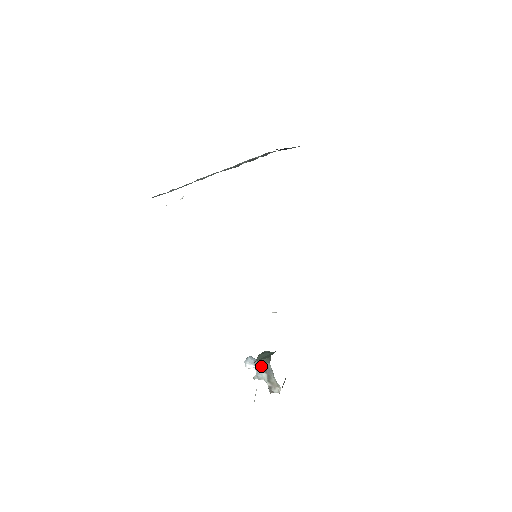
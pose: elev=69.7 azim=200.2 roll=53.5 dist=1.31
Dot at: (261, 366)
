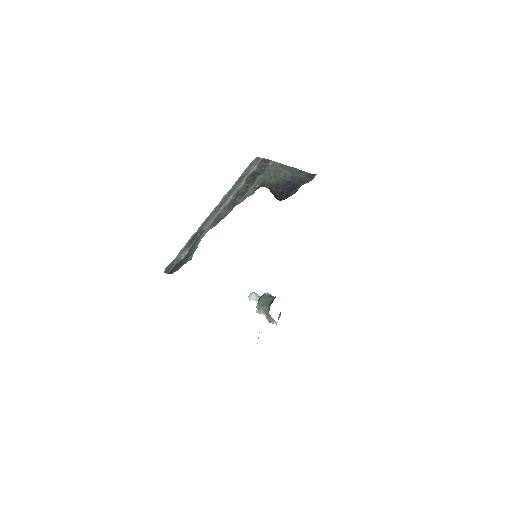
Dot at: (262, 310)
